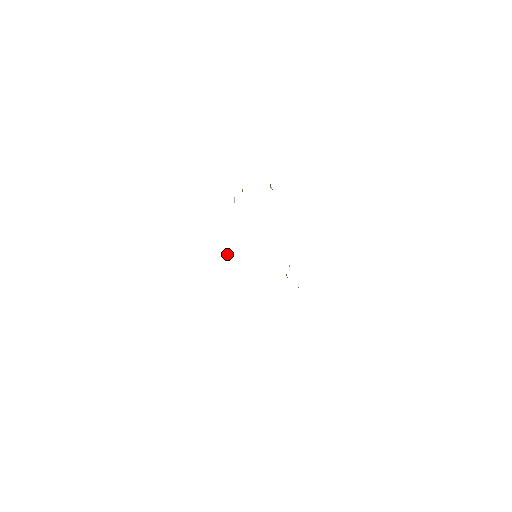
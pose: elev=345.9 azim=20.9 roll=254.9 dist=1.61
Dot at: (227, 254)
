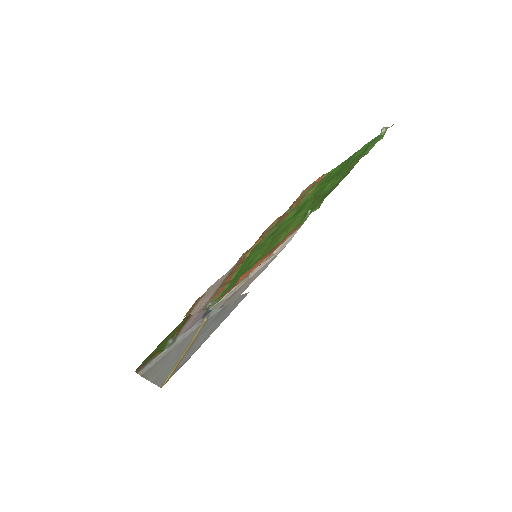
Dot at: (207, 308)
